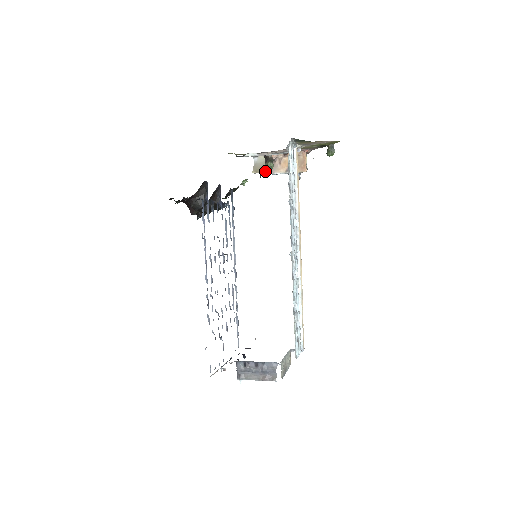
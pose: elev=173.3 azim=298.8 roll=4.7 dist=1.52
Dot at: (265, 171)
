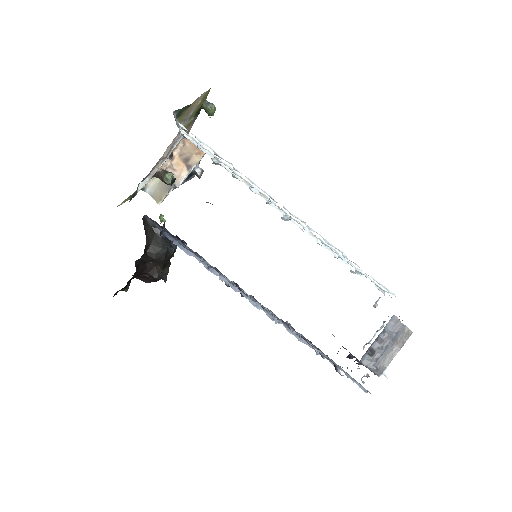
Dot at: (174, 180)
